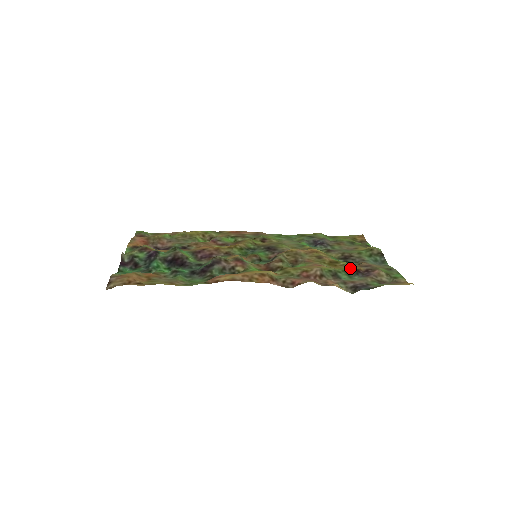
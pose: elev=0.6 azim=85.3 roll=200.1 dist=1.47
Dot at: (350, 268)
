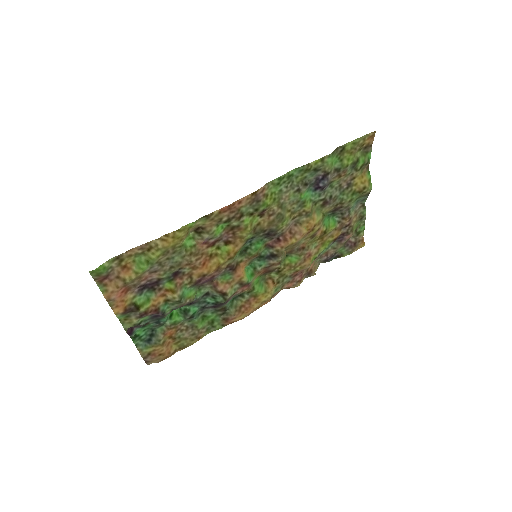
Dot at: (332, 240)
